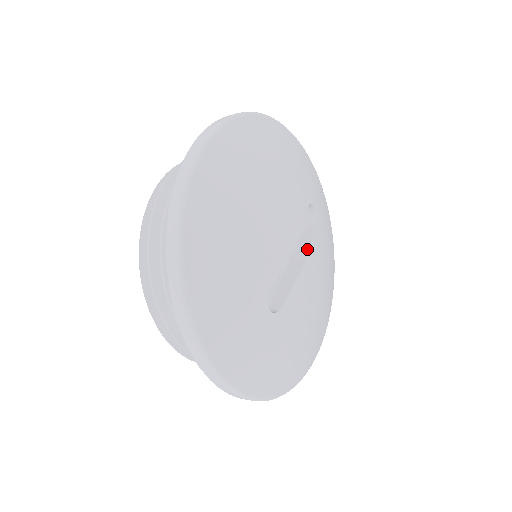
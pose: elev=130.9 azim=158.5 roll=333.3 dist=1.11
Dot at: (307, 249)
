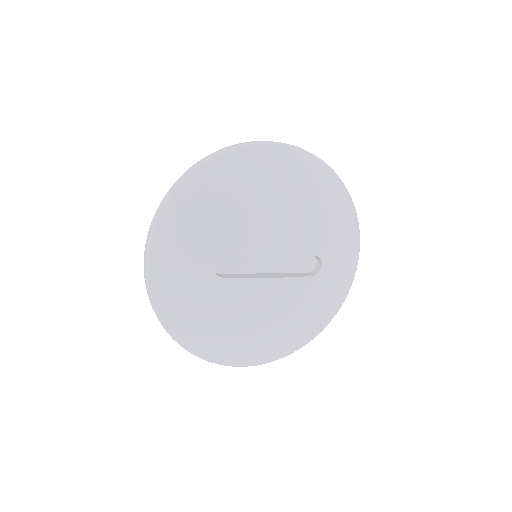
Dot at: (286, 276)
